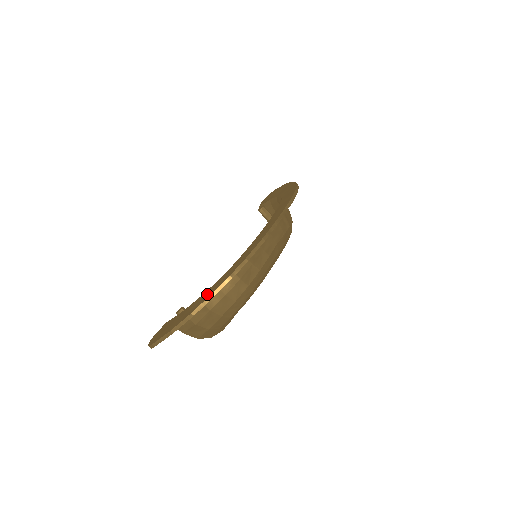
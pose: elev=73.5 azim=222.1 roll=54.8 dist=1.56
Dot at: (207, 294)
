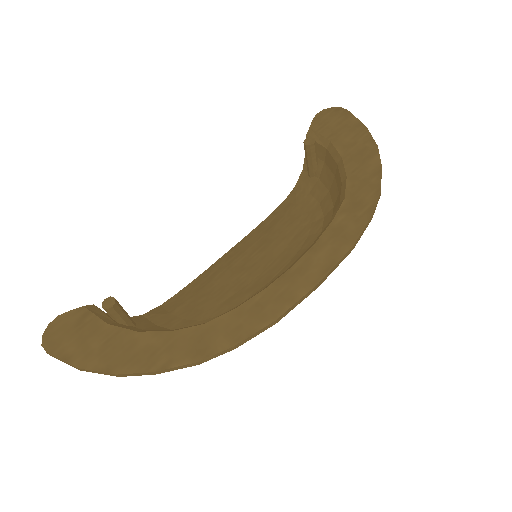
Dot at: (152, 354)
